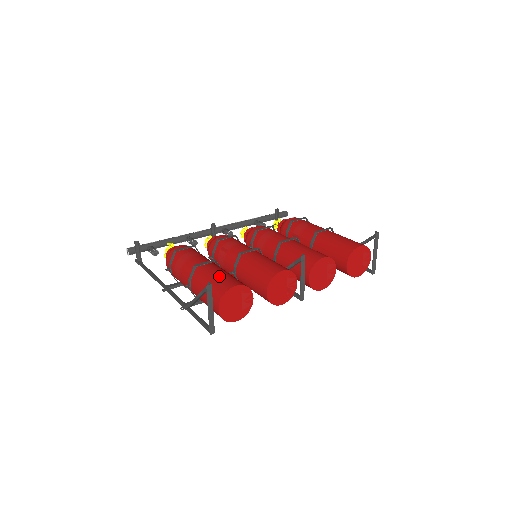
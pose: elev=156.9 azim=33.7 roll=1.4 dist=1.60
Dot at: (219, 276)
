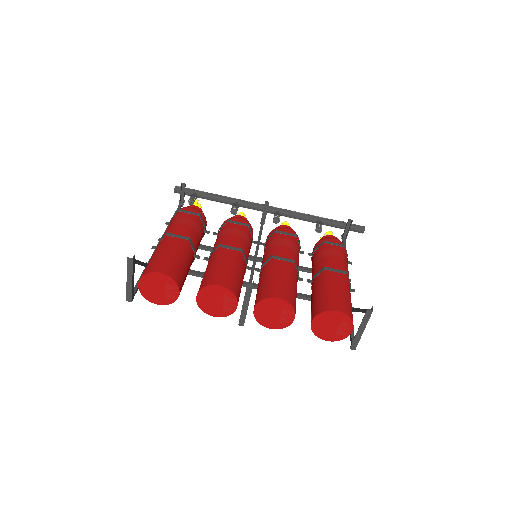
Dot at: (165, 255)
